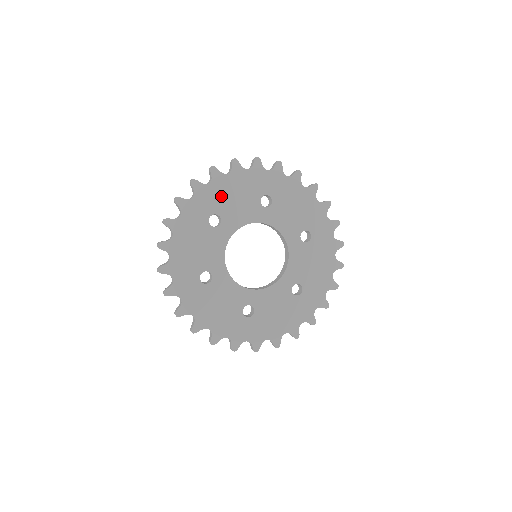
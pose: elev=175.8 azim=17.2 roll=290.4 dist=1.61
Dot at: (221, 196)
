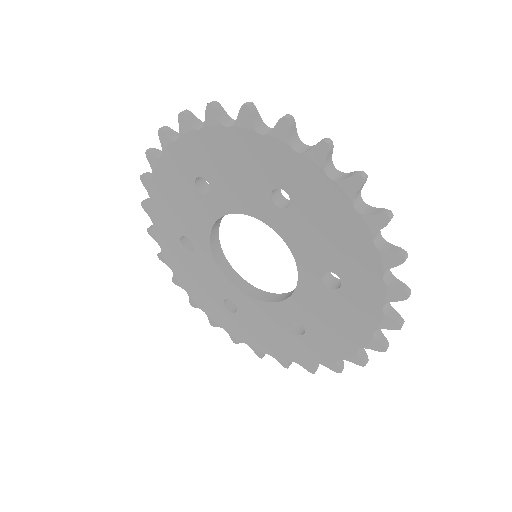
Dot at: (214, 157)
